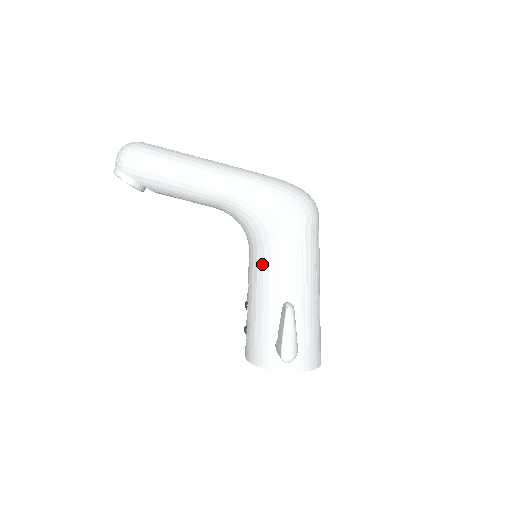
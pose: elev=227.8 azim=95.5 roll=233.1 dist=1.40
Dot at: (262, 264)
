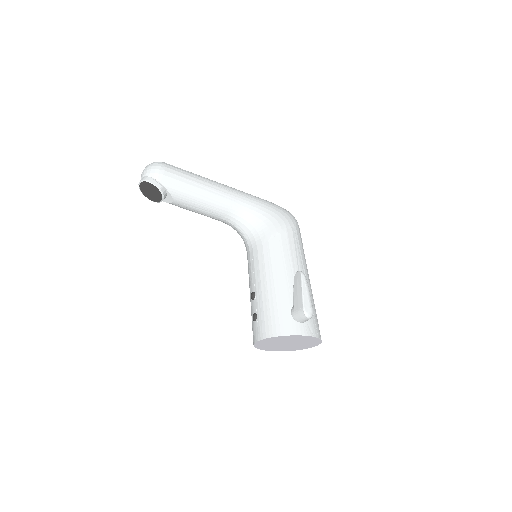
Dot at: (269, 252)
